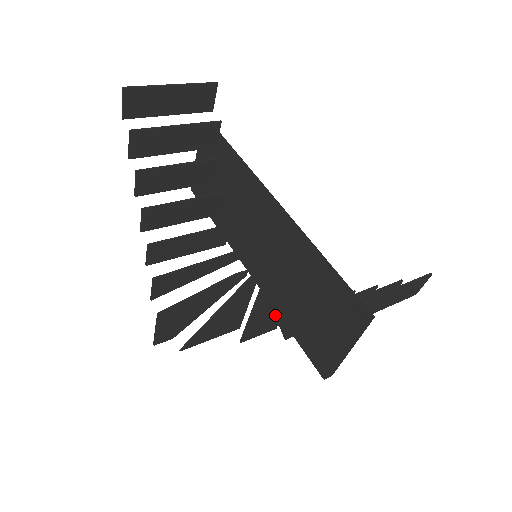
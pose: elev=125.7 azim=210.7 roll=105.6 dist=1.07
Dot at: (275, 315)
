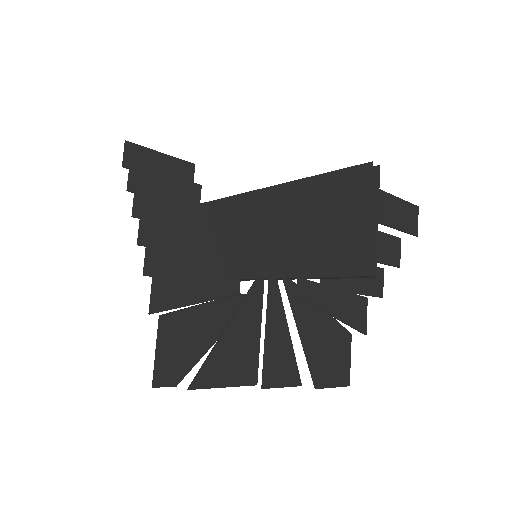
Dot at: (293, 311)
